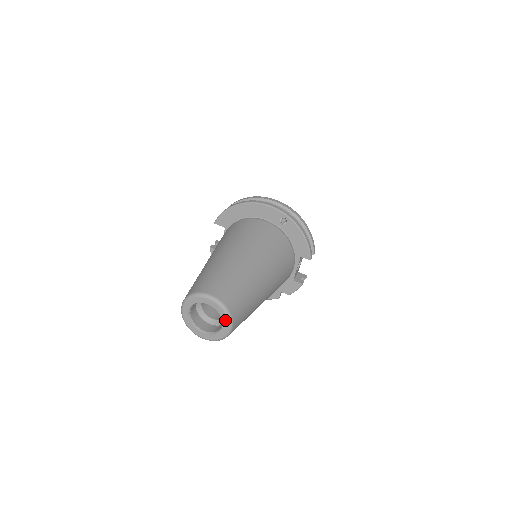
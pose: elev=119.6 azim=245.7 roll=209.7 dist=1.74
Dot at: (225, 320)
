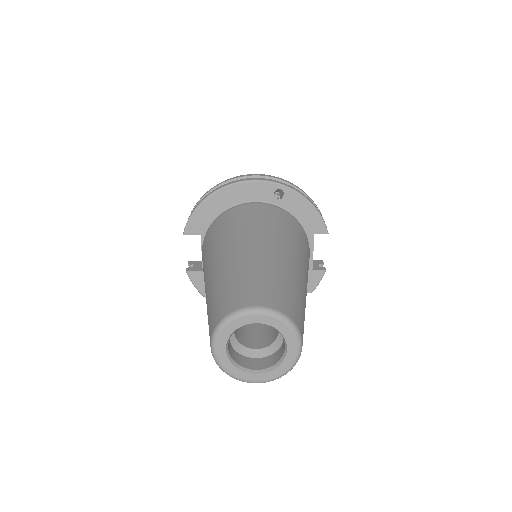
Dot at: (290, 337)
